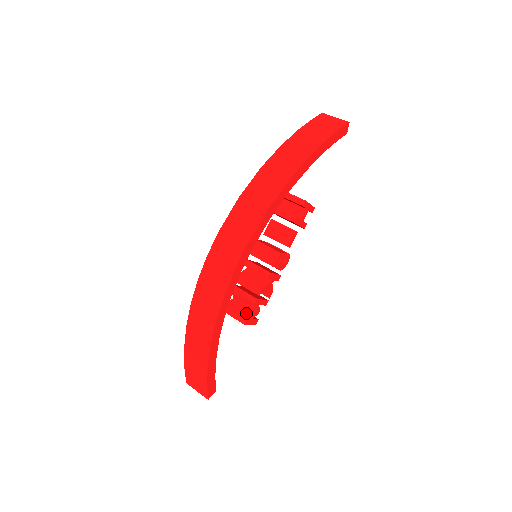
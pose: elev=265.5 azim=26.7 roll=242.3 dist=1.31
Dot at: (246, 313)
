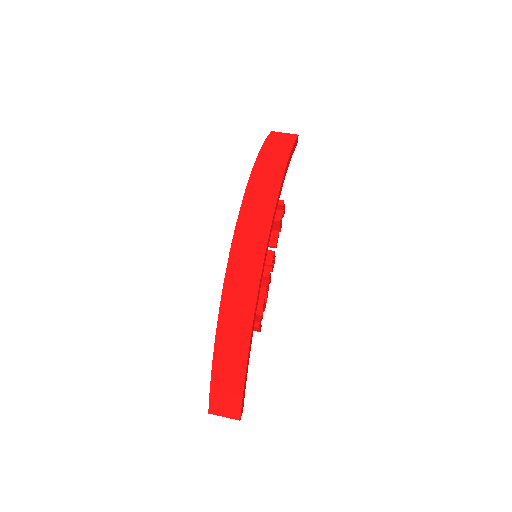
Dot at: occluded
